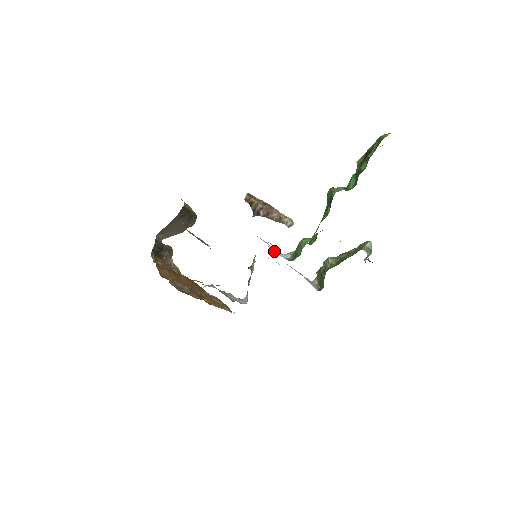
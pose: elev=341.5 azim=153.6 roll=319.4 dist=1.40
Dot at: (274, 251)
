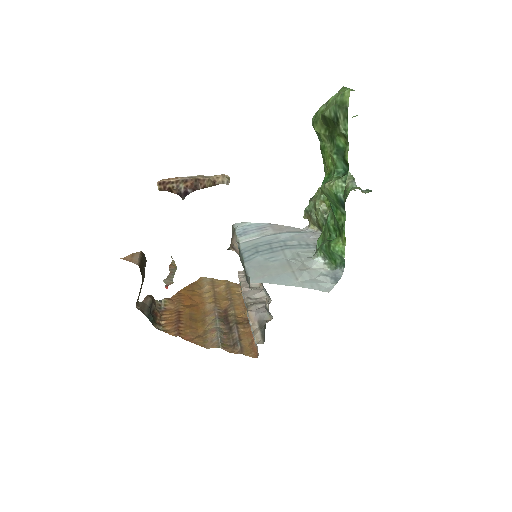
Dot at: (300, 263)
